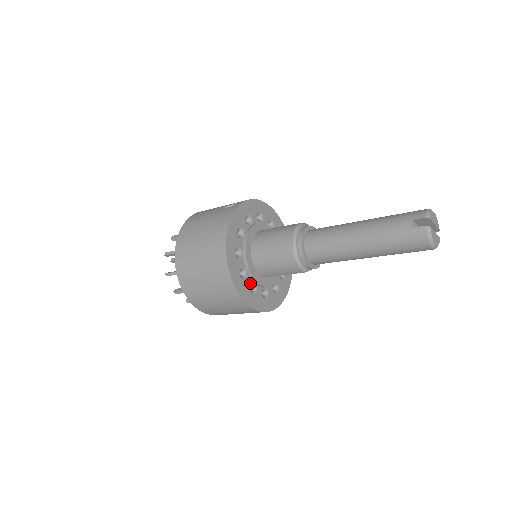
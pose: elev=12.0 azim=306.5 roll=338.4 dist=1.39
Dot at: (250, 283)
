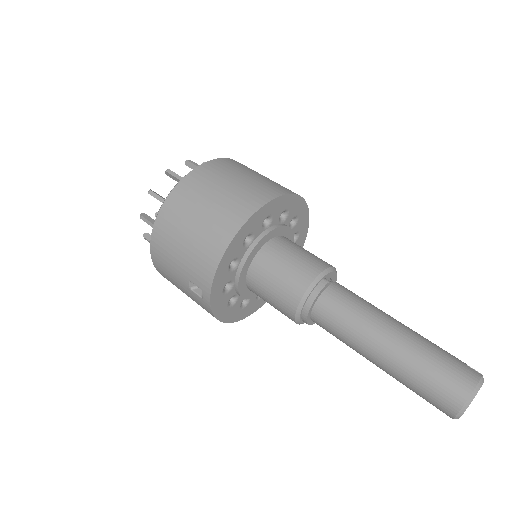
Dot at: occluded
